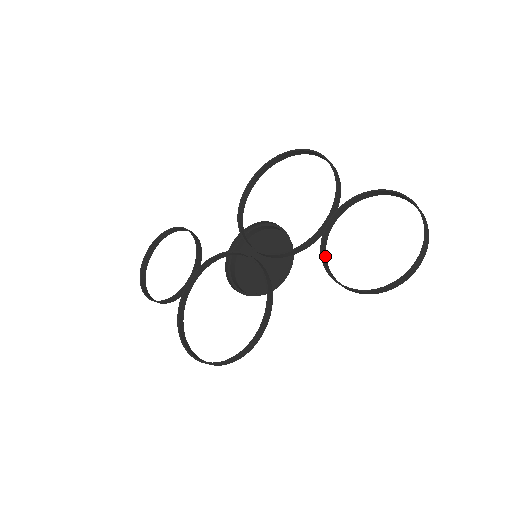
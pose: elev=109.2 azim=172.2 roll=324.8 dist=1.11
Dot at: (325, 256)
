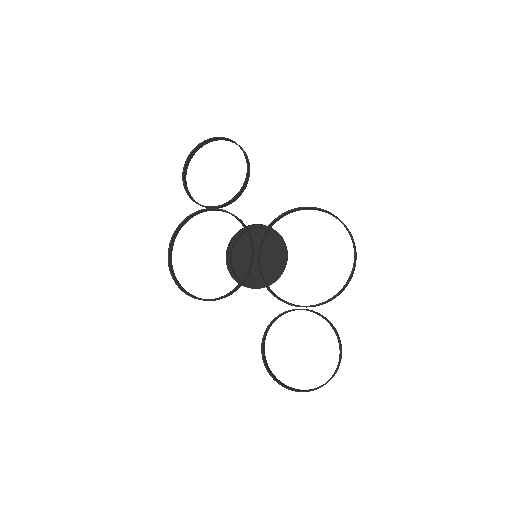
Dot at: occluded
